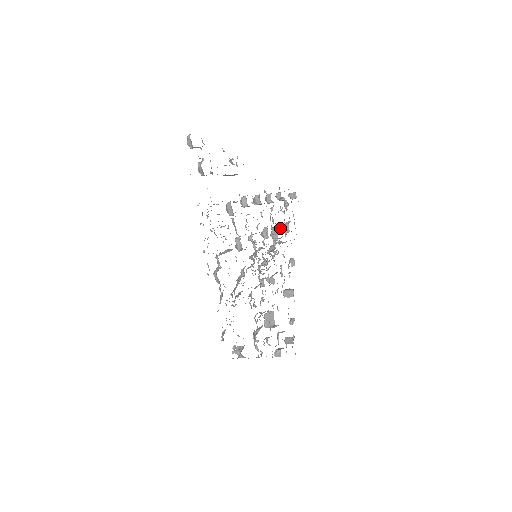
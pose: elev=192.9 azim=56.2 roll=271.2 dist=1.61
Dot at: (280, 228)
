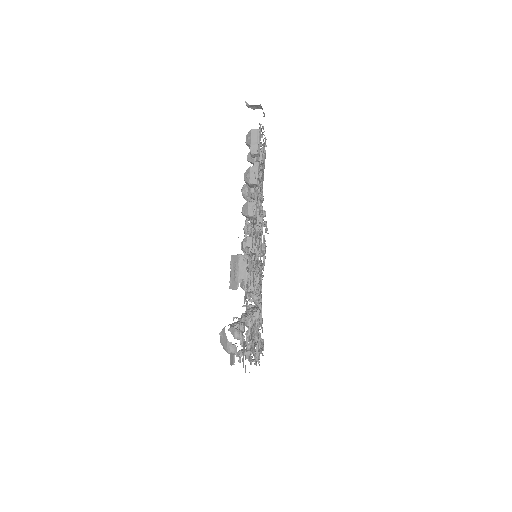
Dot at: occluded
